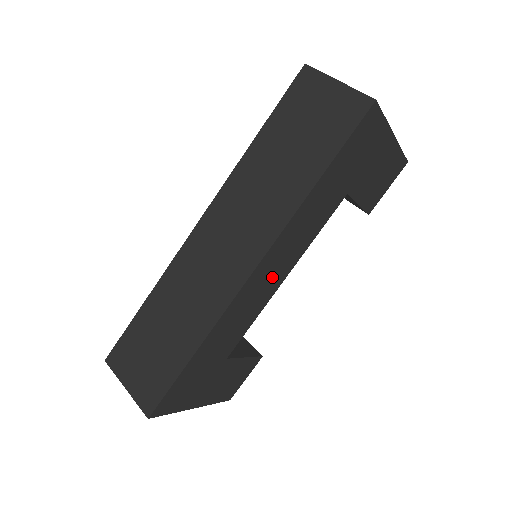
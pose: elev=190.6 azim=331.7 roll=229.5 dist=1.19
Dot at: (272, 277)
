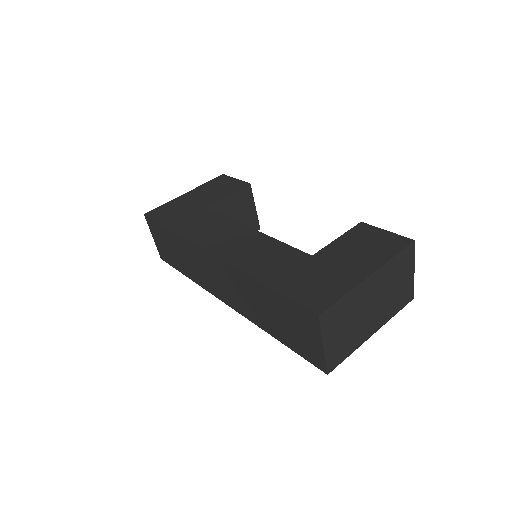
Dot at: occluded
